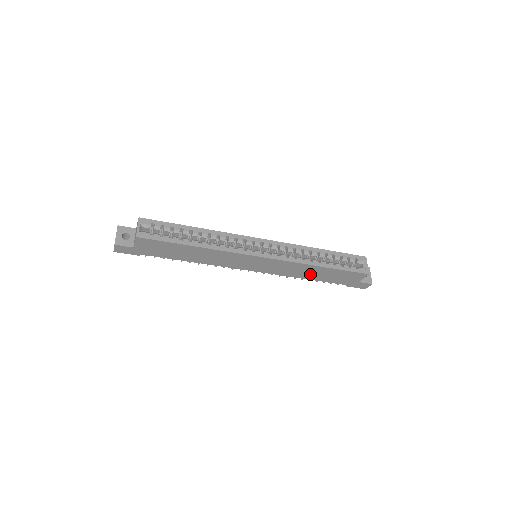
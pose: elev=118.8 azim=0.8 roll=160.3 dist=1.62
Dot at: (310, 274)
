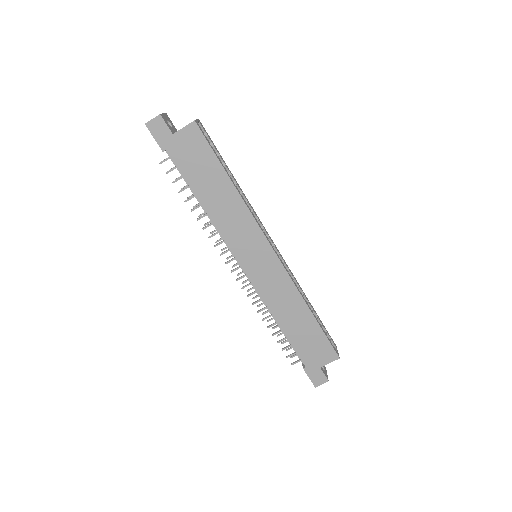
Dot at: (289, 317)
